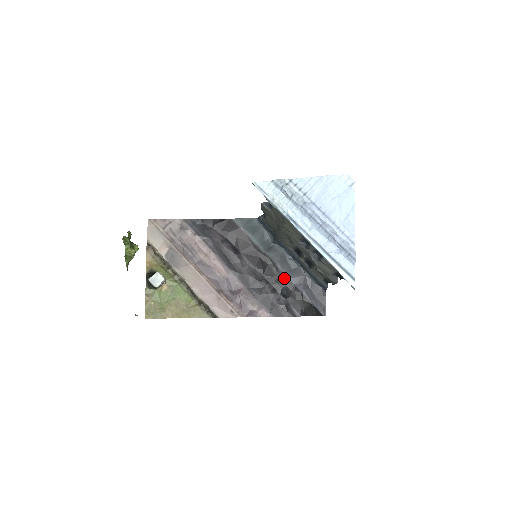
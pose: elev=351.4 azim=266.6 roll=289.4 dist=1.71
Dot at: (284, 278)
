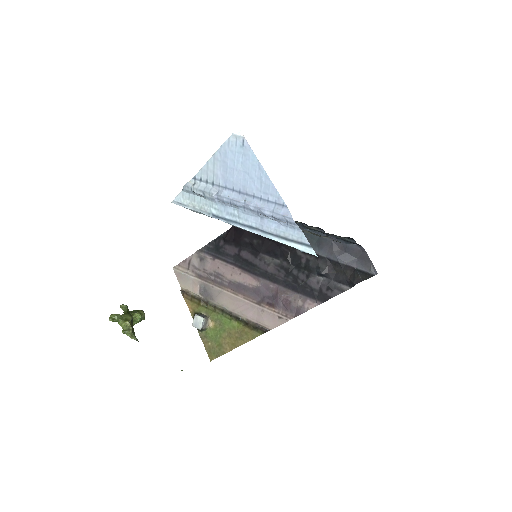
Dot at: (313, 256)
